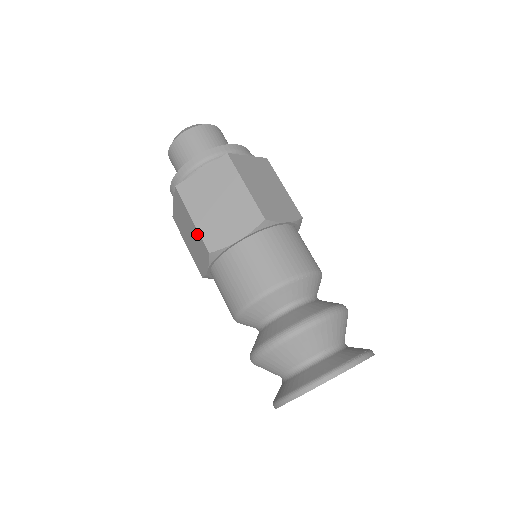
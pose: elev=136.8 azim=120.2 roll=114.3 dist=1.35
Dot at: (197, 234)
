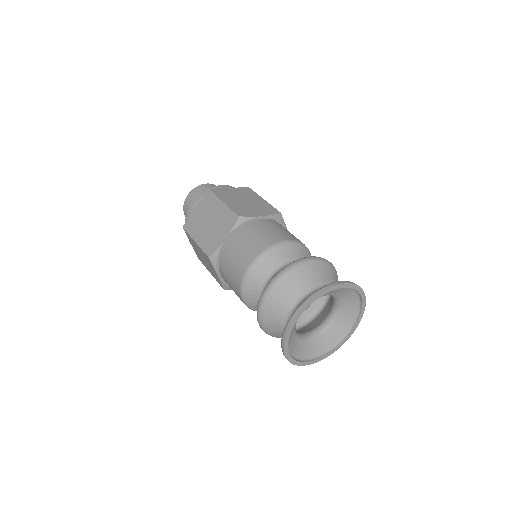
Dot at: (201, 251)
